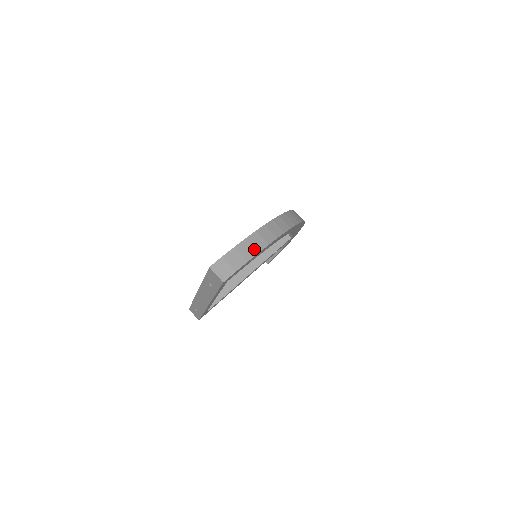
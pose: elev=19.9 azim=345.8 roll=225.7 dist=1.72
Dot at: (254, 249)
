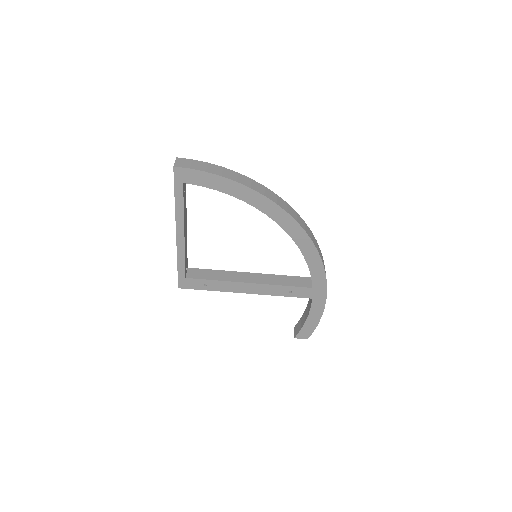
Dot at: (221, 173)
